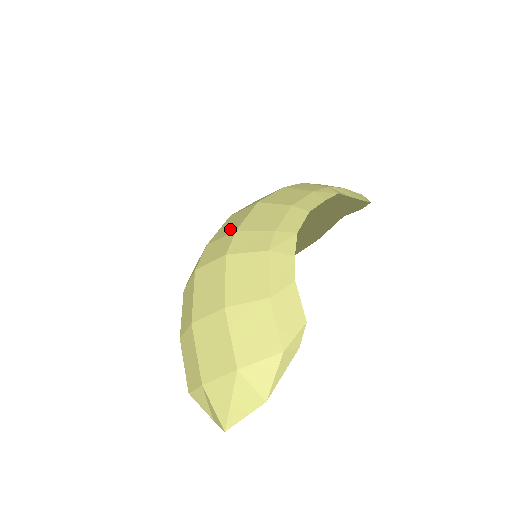
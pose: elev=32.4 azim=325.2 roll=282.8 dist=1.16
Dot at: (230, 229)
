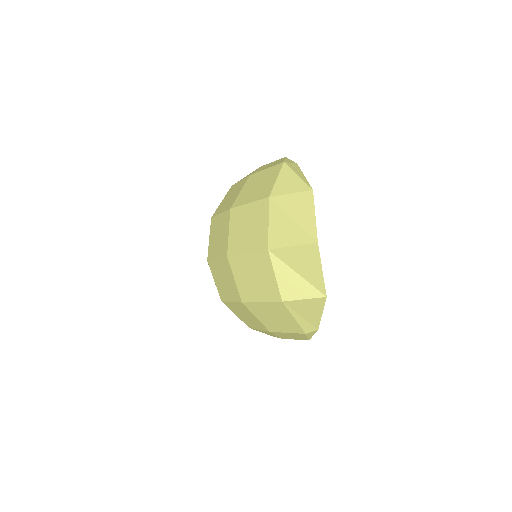
Dot at: occluded
